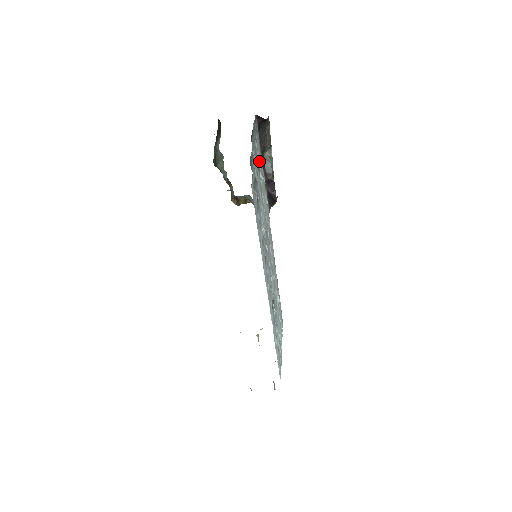
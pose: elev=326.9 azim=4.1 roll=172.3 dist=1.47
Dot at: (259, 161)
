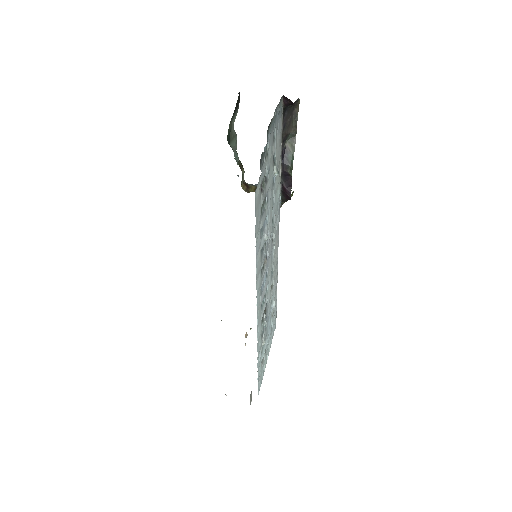
Dot at: (276, 152)
